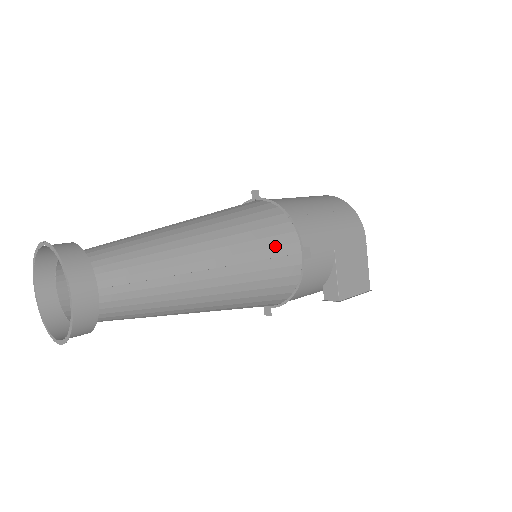
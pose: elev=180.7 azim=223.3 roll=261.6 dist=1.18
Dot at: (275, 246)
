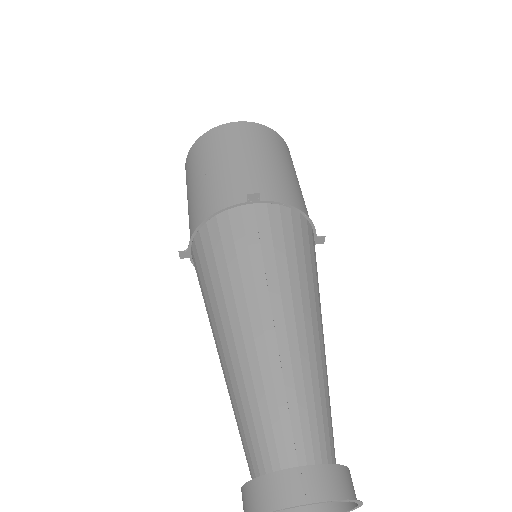
Dot at: occluded
